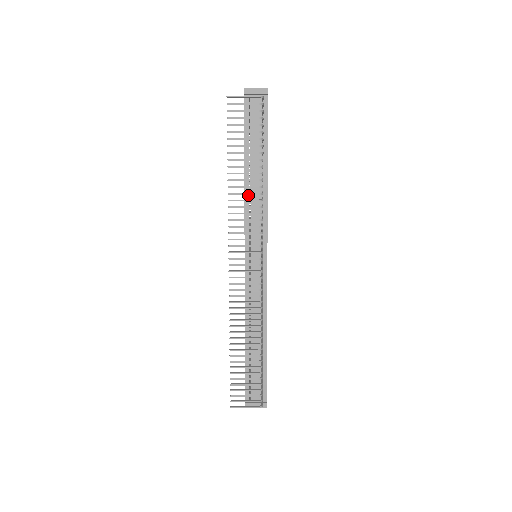
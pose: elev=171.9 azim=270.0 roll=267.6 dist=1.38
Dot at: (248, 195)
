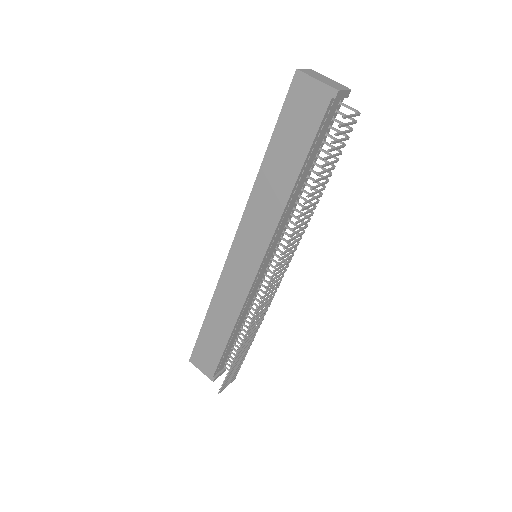
Dot at: (287, 208)
